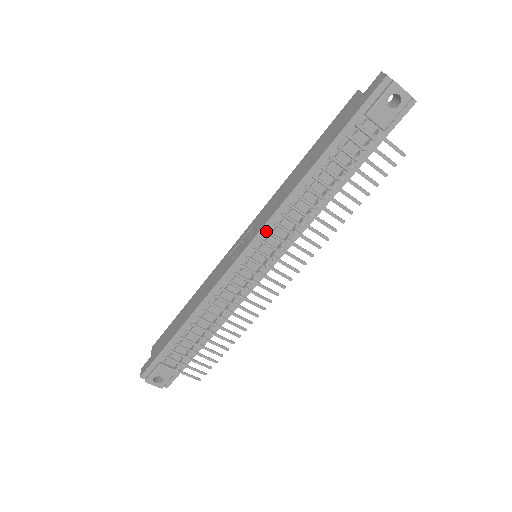
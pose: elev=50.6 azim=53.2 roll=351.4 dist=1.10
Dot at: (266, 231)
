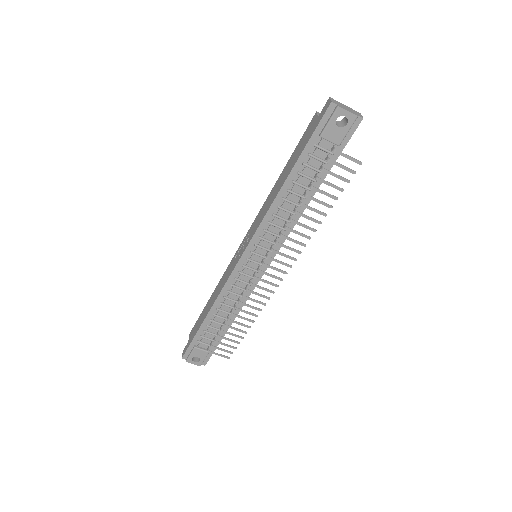
Dot at: (258, 237)
